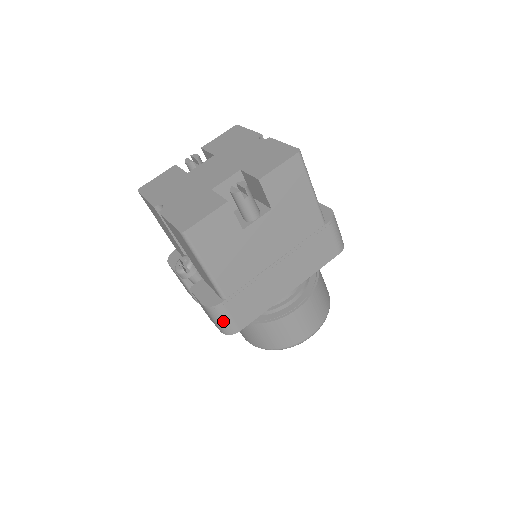
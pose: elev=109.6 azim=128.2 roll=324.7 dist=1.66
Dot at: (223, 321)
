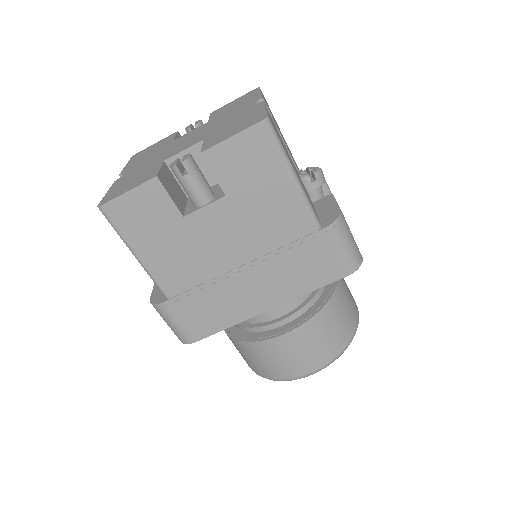
Dot at: (171, 325)
